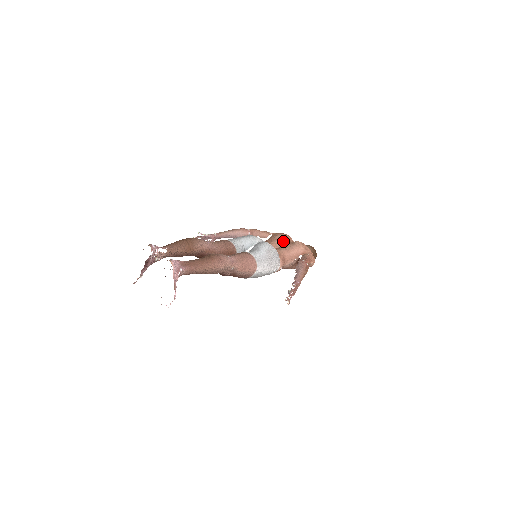
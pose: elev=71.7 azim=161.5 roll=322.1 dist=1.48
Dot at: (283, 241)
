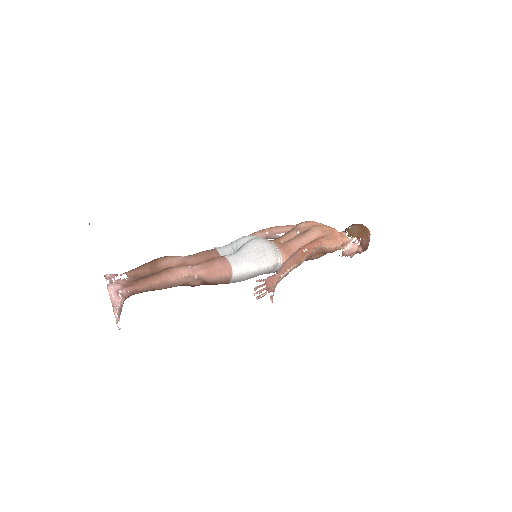
Dot at: (300, 230)
